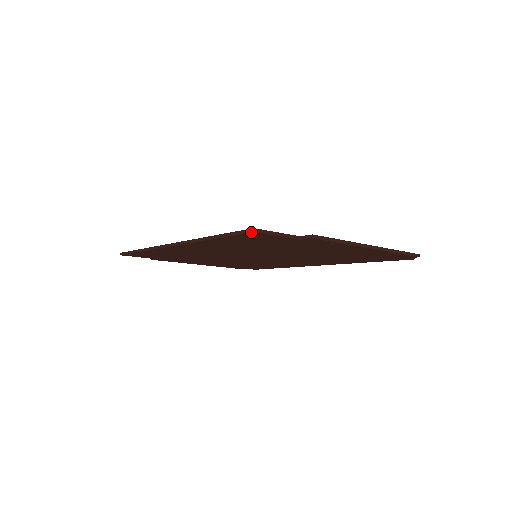
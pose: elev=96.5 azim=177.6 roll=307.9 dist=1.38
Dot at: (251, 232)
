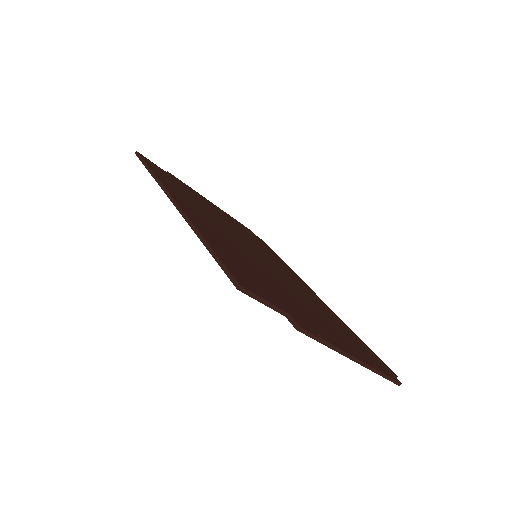
Dot at: (235, 286)
